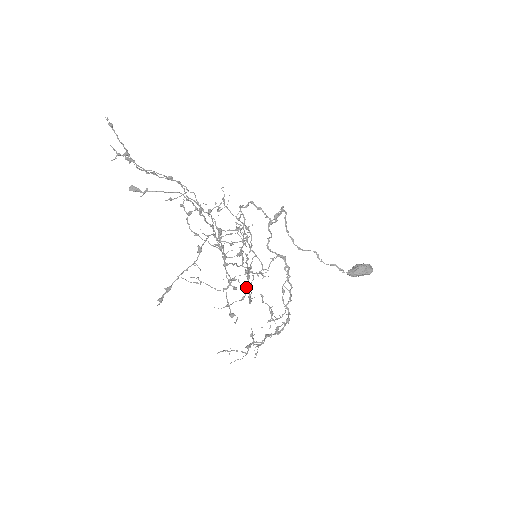
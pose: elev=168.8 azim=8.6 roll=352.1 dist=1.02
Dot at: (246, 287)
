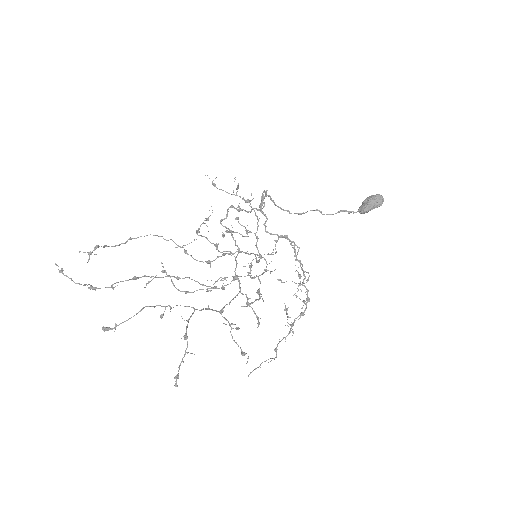
Dot at: (257, 293)
